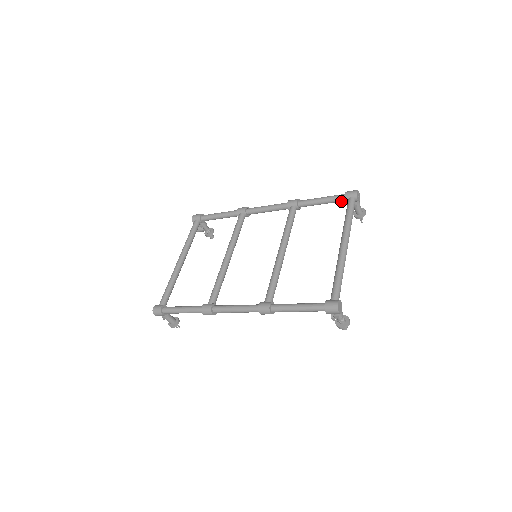
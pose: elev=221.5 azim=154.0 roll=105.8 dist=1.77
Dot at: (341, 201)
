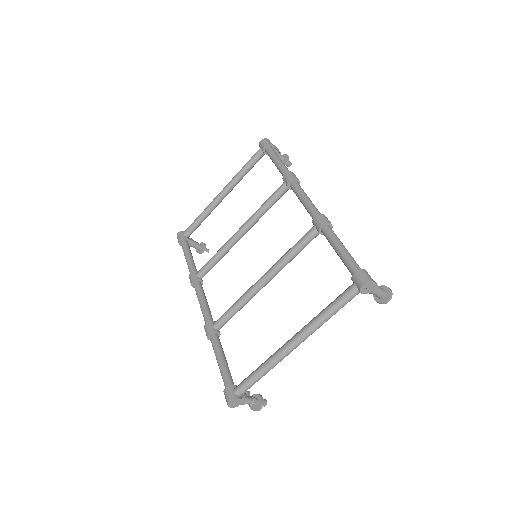
Dot at: occluded
